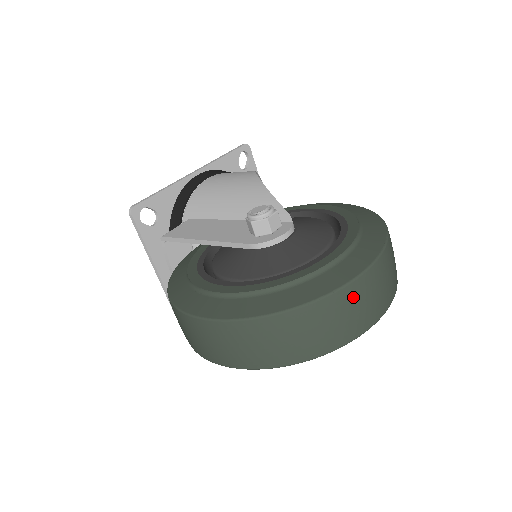
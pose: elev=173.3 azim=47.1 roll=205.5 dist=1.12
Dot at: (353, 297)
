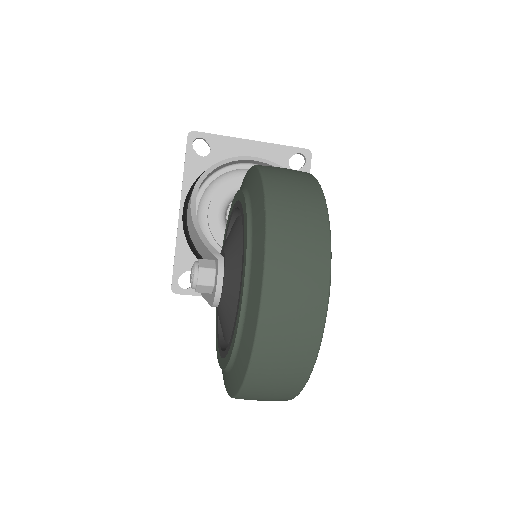
Dot at: (274, 335)
